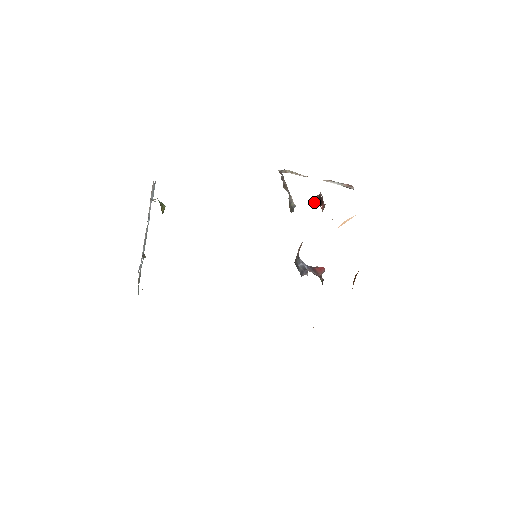
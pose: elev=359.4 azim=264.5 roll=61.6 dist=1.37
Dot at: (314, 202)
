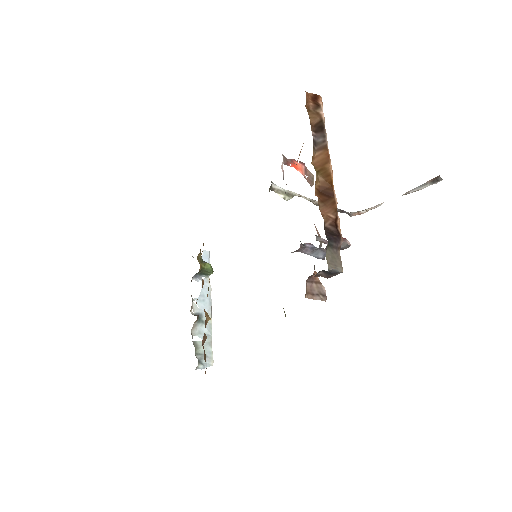
Dot at: (311, 180)
